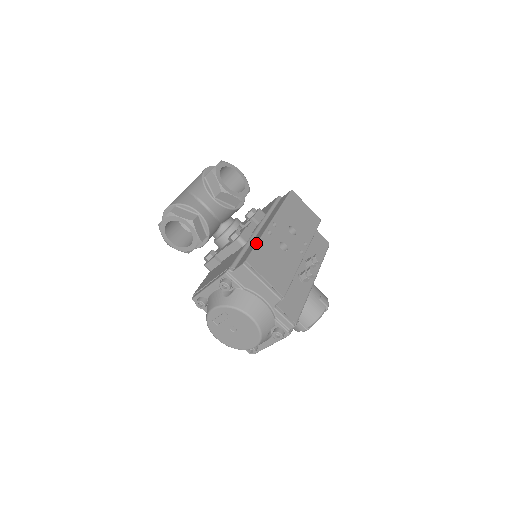
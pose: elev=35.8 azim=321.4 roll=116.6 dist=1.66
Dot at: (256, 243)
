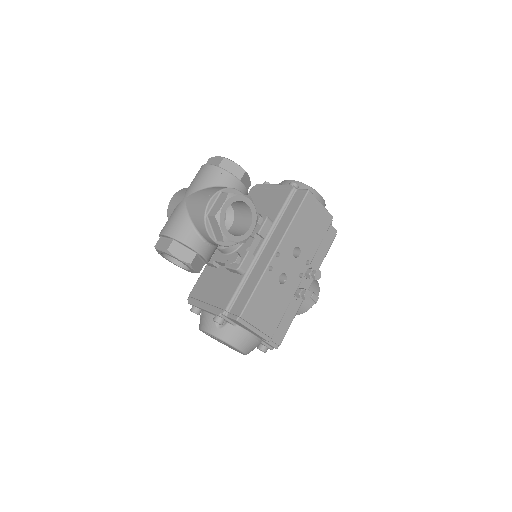
Dot at: (254, 289)
